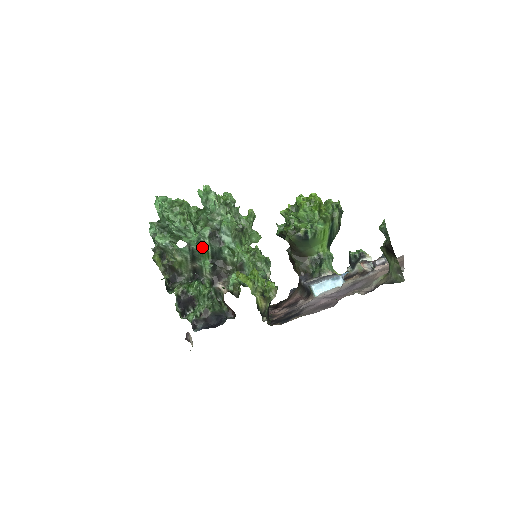
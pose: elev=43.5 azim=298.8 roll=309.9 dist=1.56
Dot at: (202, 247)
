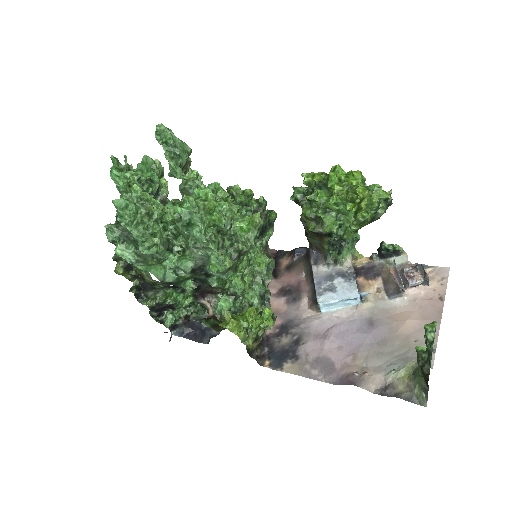
Dot at: (181, 278)
